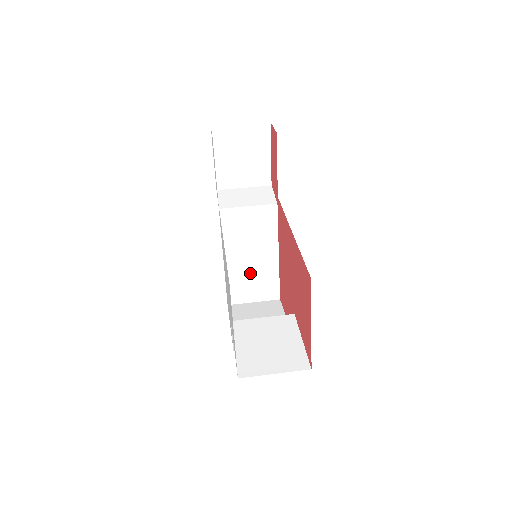
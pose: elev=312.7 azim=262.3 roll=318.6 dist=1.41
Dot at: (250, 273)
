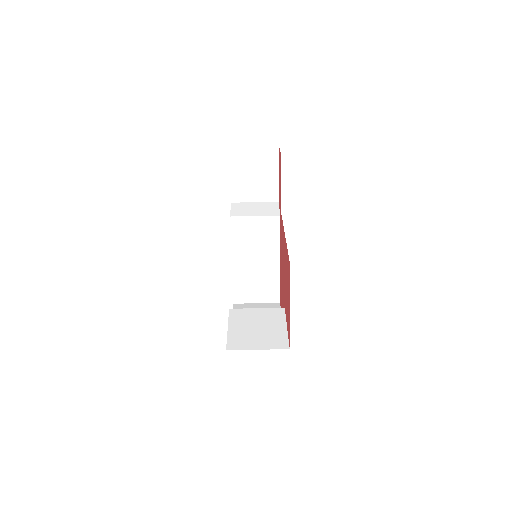
Dot at: (254, 276)
